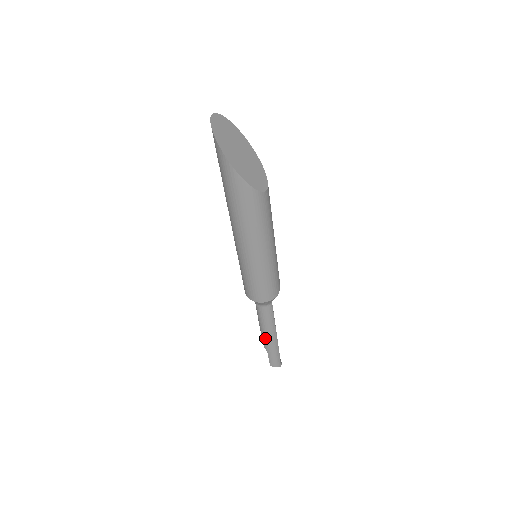
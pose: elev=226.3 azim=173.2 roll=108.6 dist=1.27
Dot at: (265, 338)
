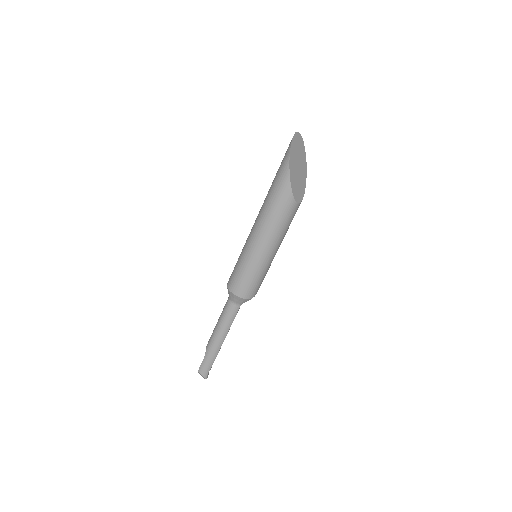
Dot at: (213, 338)
